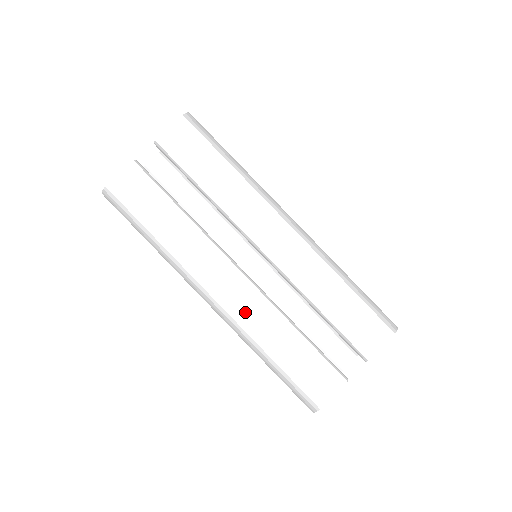
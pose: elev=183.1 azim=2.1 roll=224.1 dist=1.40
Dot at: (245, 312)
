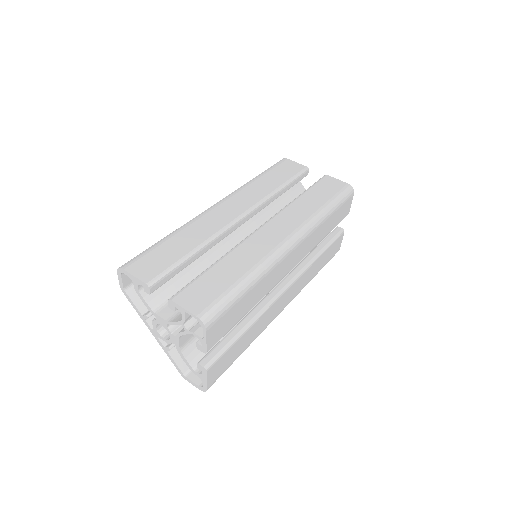
Dot at: (299, 288)
